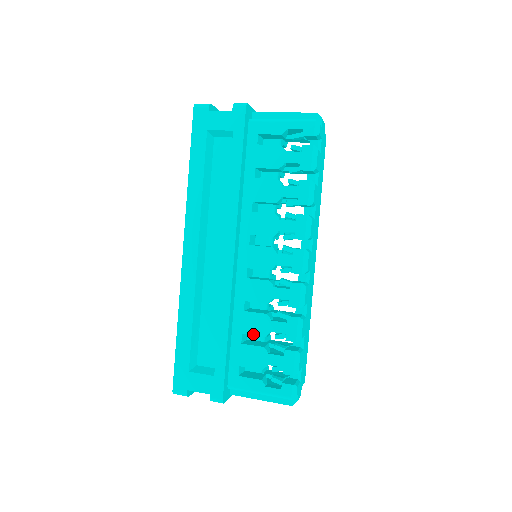
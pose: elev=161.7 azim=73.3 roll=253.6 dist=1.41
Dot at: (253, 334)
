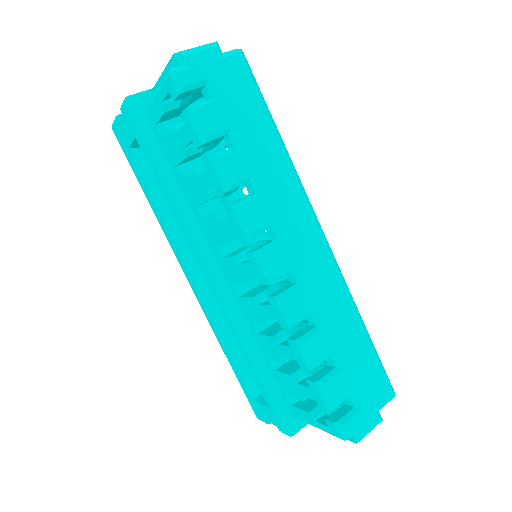
Dot at: (276, 360)
